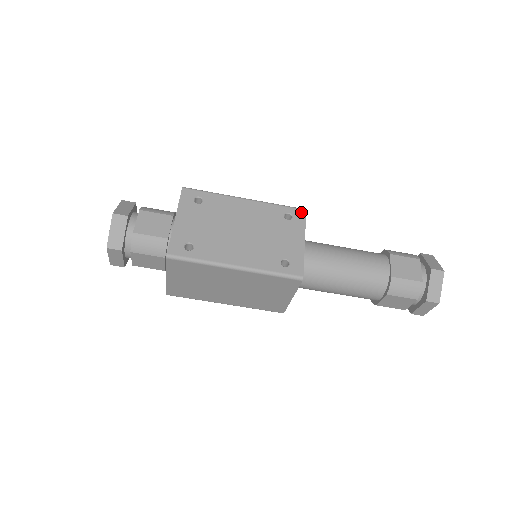
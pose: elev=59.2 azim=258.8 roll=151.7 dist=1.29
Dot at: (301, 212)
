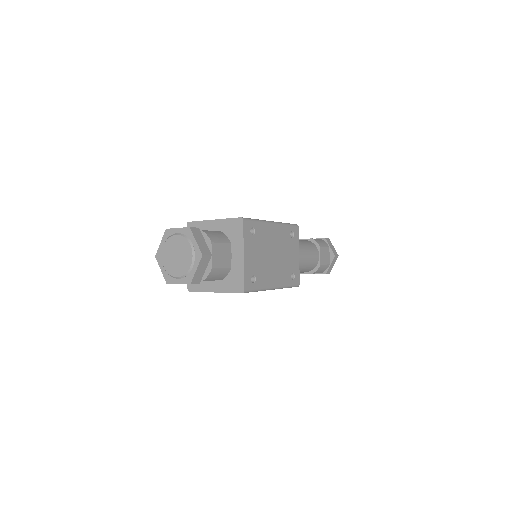
Dot at: (297, 229)
